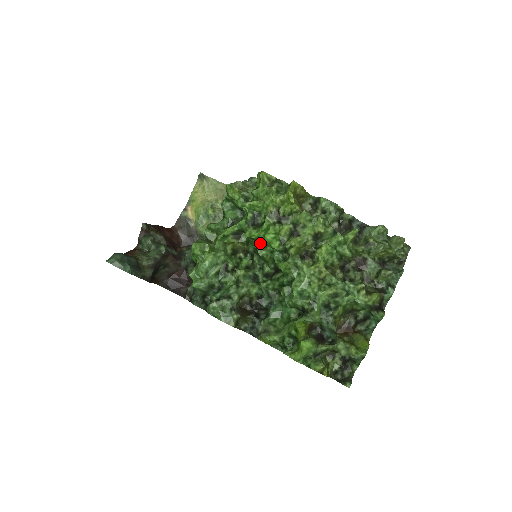
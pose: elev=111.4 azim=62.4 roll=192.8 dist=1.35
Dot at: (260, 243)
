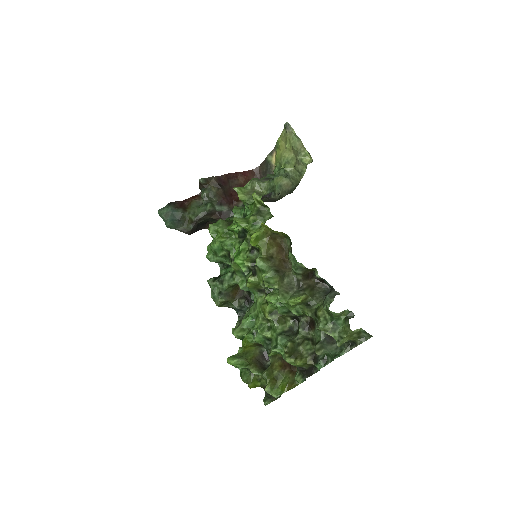
Dot at: occluded
